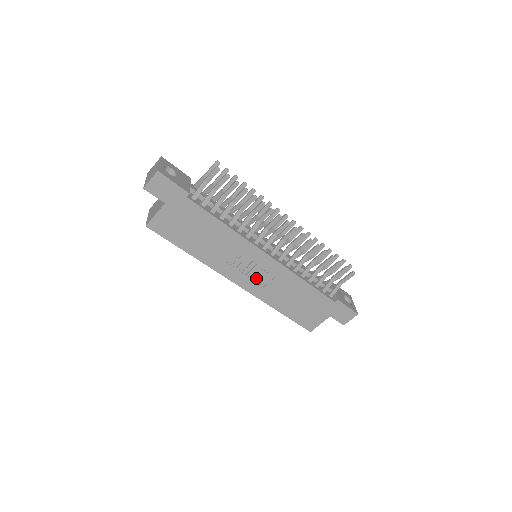
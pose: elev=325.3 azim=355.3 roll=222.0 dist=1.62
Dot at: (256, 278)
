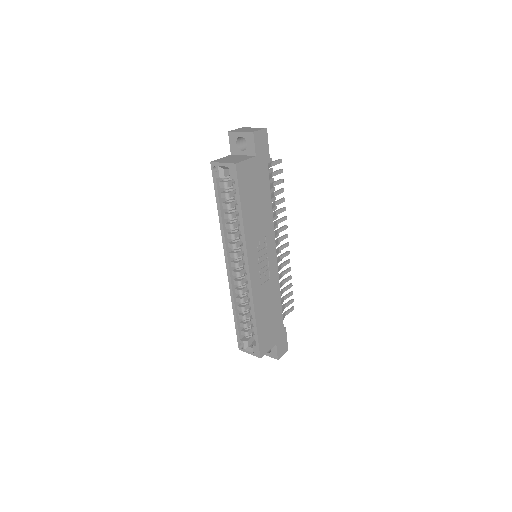
Dot at: (261, 272)
